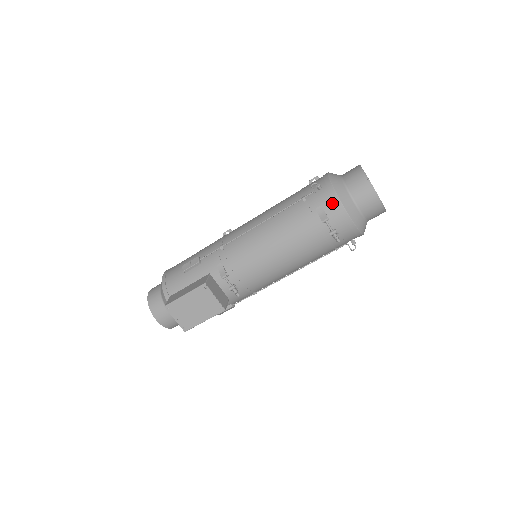
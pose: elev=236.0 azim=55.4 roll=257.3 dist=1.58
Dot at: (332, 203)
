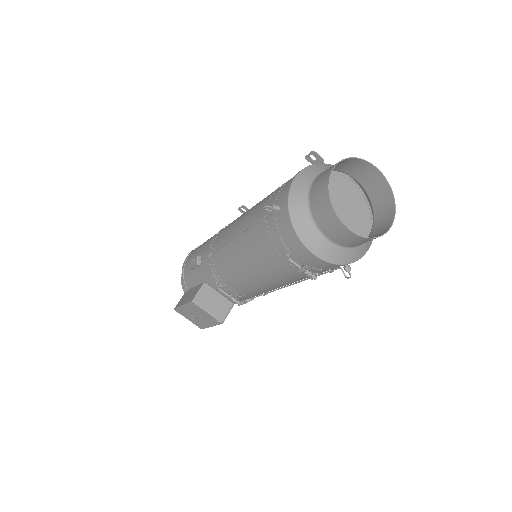
Dot at: (290, 236)
